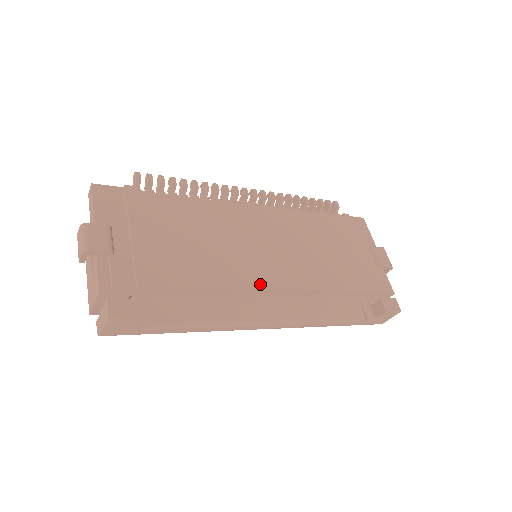
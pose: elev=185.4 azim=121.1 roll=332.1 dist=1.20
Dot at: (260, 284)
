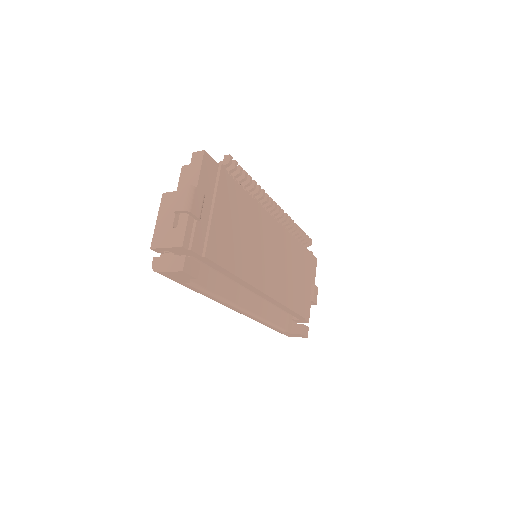
Dot at: (259, 285)
